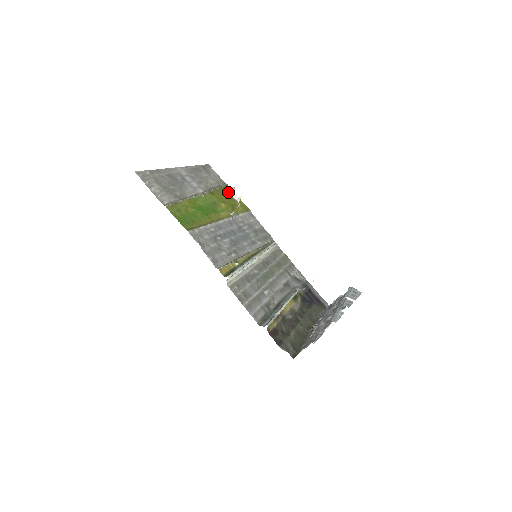
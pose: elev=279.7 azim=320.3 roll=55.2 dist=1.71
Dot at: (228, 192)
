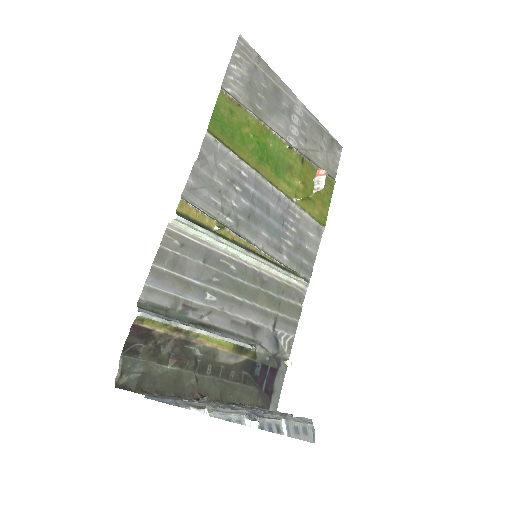
Dot at: (317, 173)
